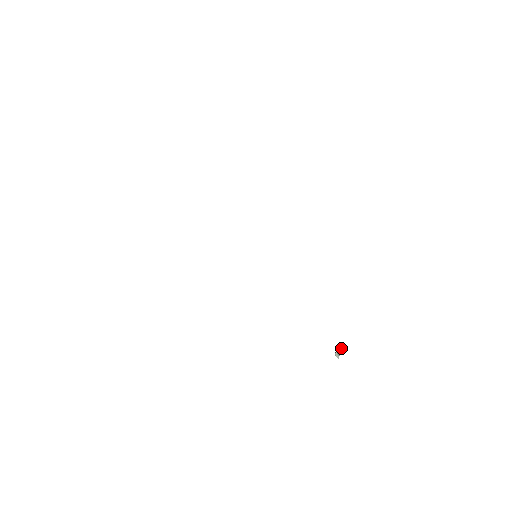
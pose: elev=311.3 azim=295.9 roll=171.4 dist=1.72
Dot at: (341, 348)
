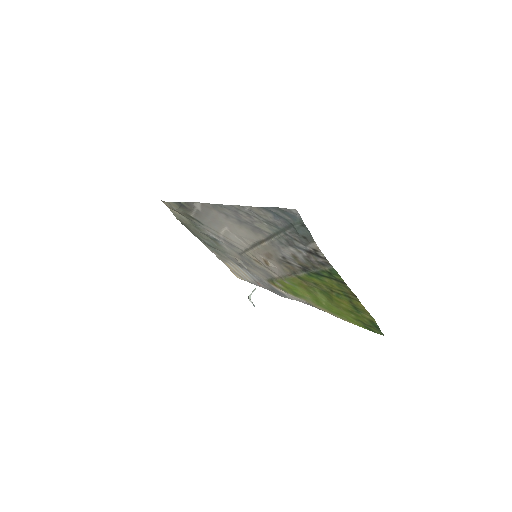
Dot at: occluded
